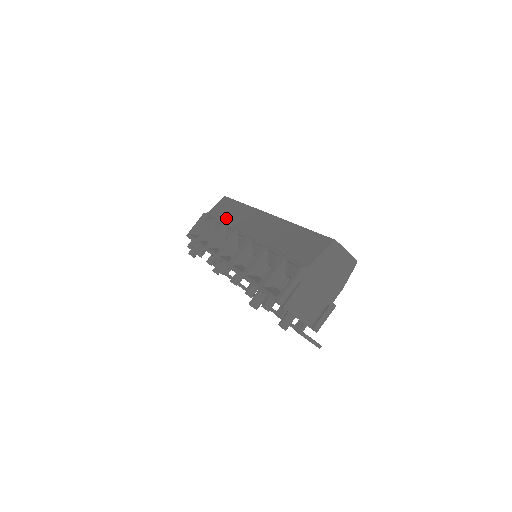
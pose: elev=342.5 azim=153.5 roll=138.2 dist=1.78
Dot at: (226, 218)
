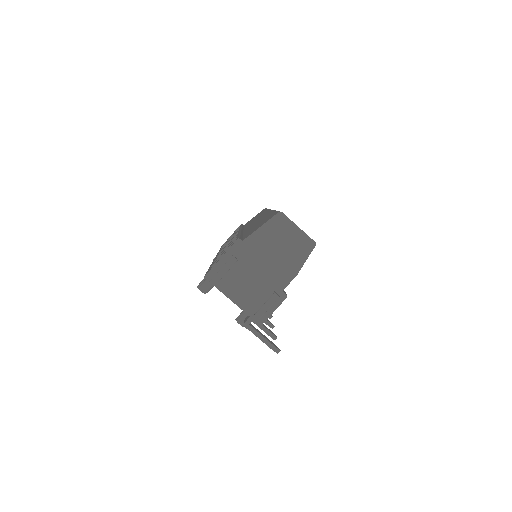
Dot at: (248, 223)
